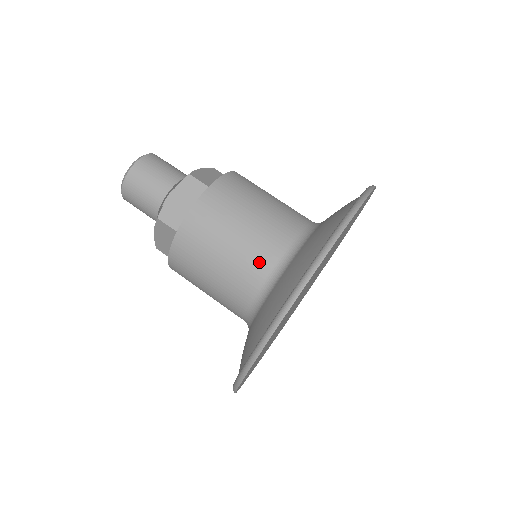
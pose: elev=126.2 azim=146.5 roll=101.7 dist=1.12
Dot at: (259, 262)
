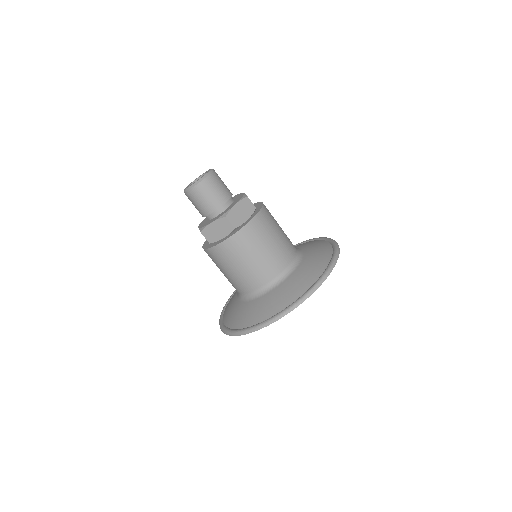
Dot at: (248, 284)
